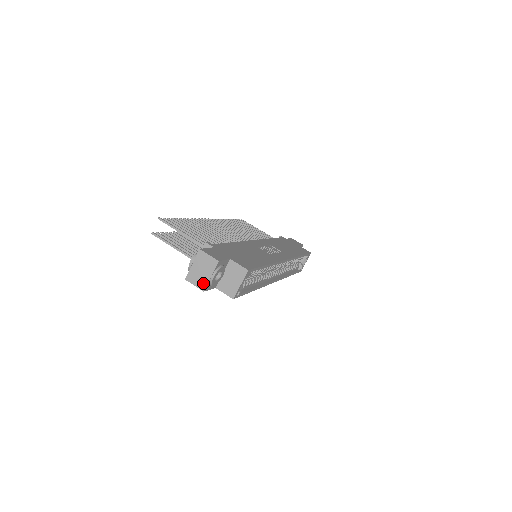
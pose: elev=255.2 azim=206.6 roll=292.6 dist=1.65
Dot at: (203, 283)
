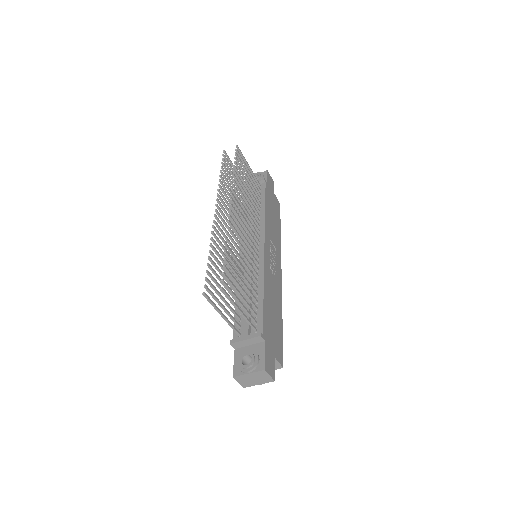
Dot at: (248, 385)
